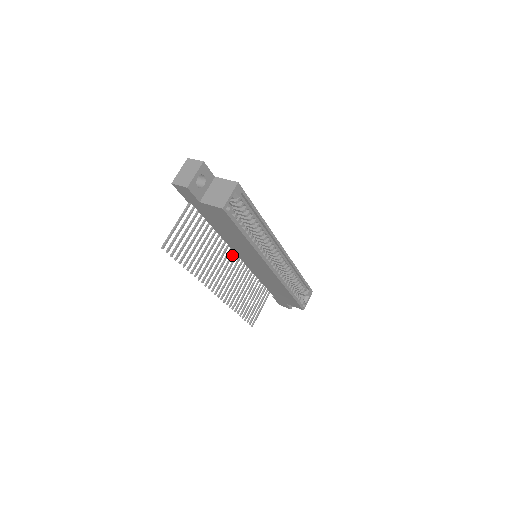
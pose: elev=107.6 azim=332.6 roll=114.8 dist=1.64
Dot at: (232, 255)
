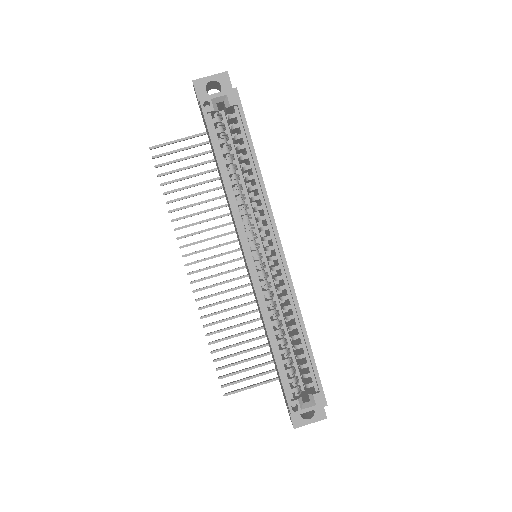
Dot at: (239, 248)
